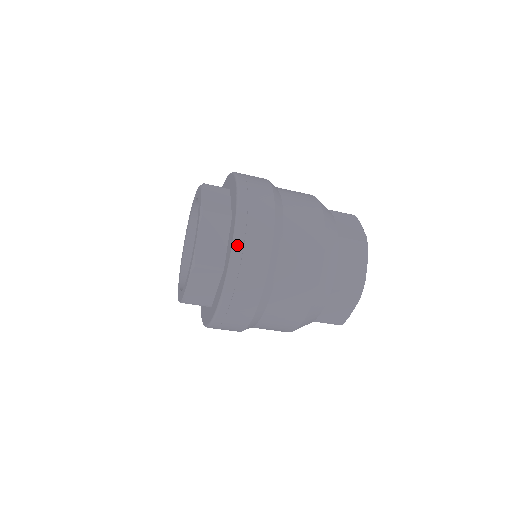
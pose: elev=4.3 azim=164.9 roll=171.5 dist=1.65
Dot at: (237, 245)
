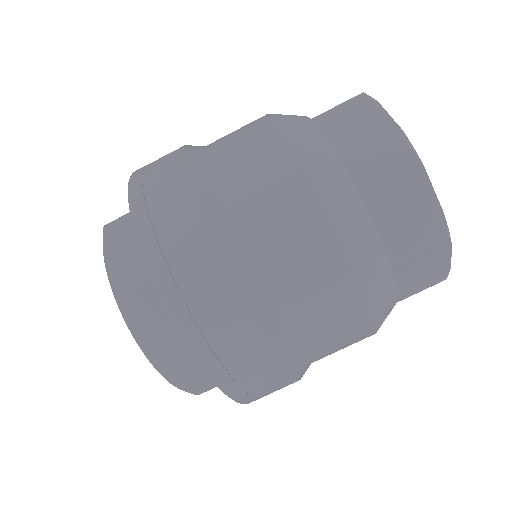
Dot at: (137, 215)
